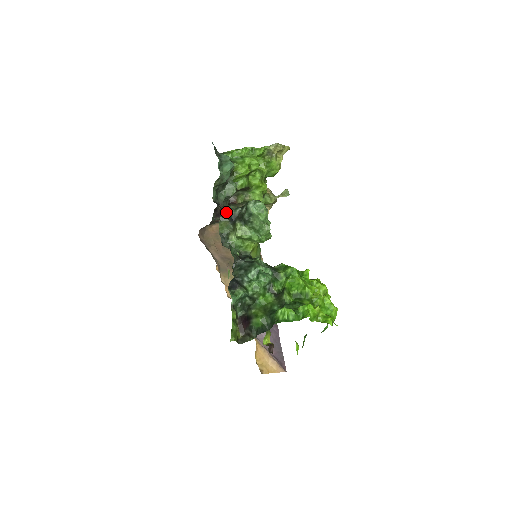
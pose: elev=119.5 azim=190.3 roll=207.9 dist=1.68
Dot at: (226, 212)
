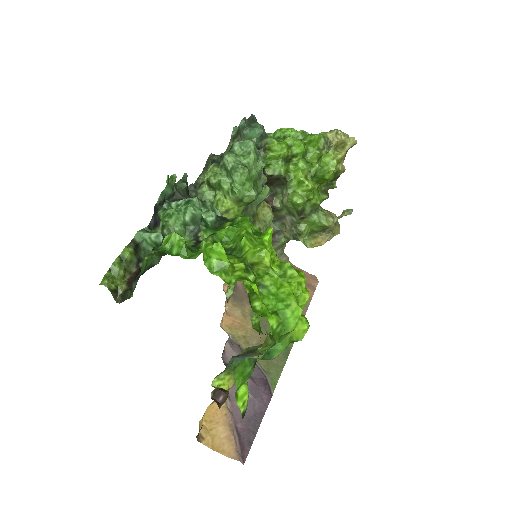
Dot at: (212, 158)
